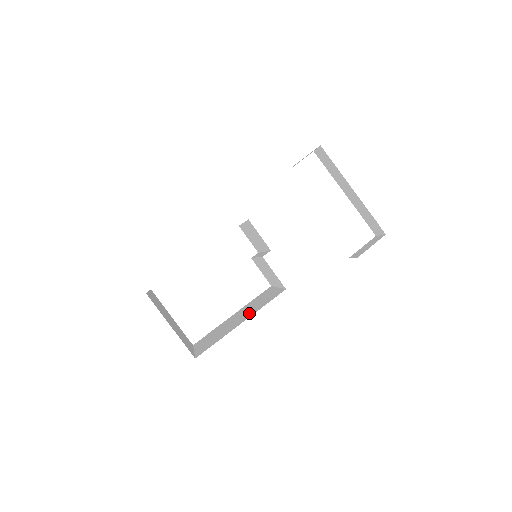
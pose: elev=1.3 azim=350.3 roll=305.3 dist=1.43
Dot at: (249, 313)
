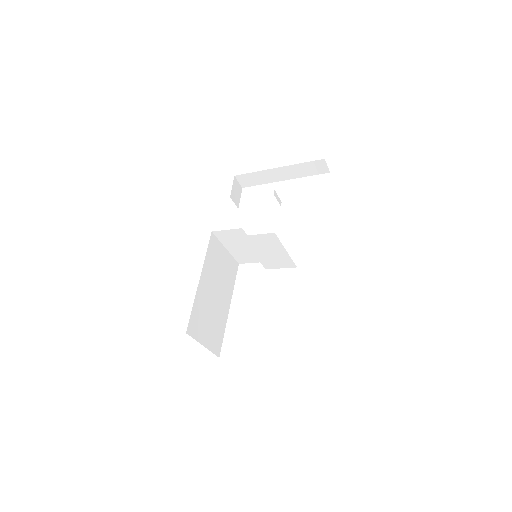
Dot at: occluded
